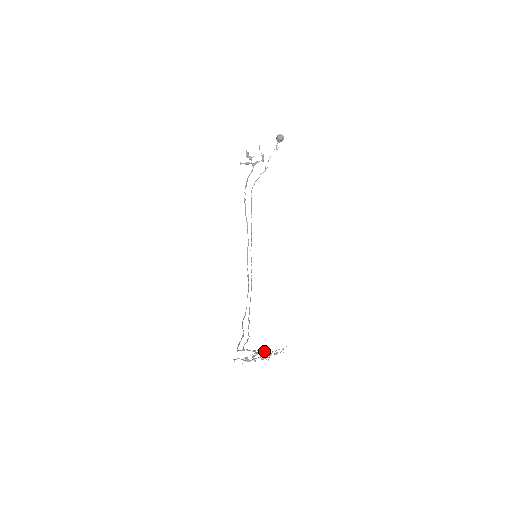
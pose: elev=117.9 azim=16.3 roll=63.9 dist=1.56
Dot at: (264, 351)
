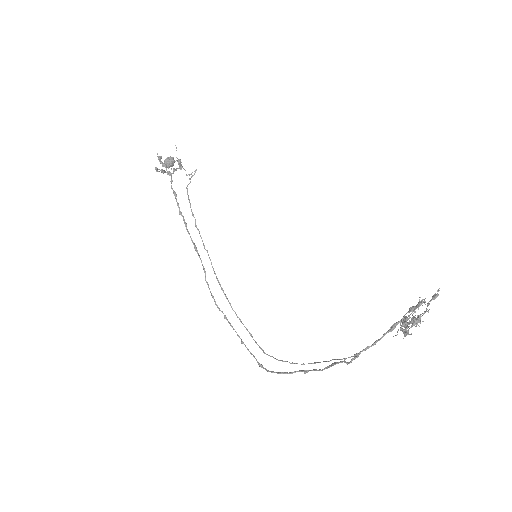
Dot at: (395, 327)
